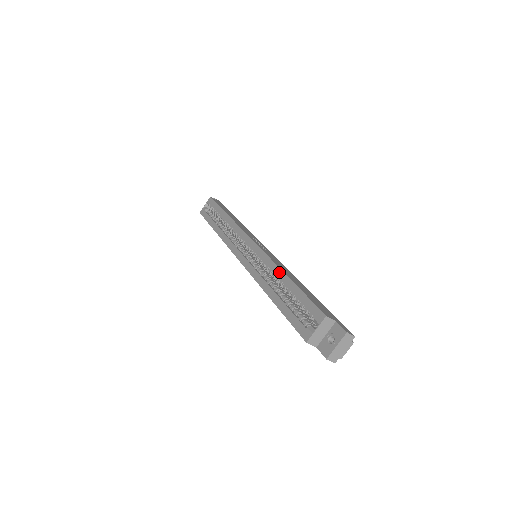
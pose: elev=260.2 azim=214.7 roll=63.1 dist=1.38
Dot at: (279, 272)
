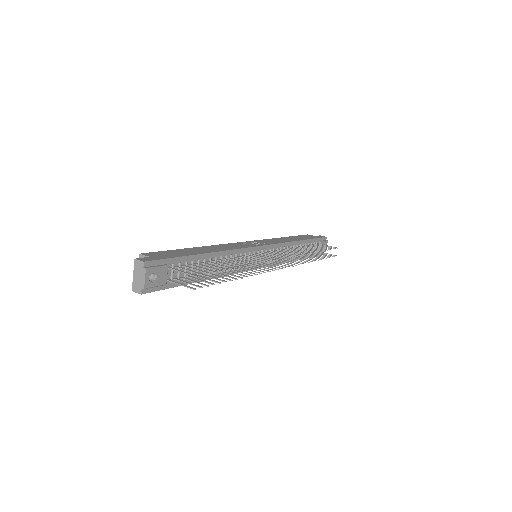
Dot at: occluded
